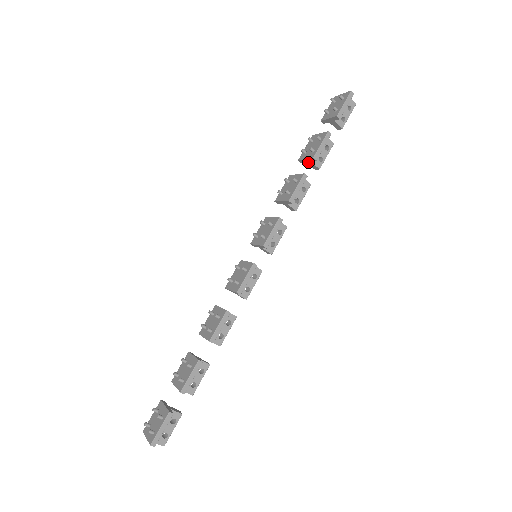
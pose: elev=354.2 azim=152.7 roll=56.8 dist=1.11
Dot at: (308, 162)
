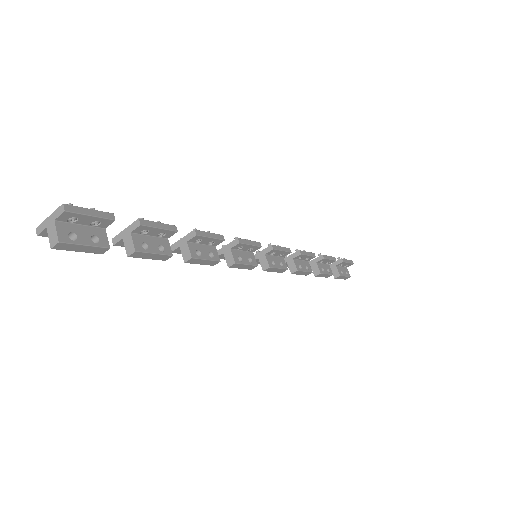
Dot at: (312, 265)
